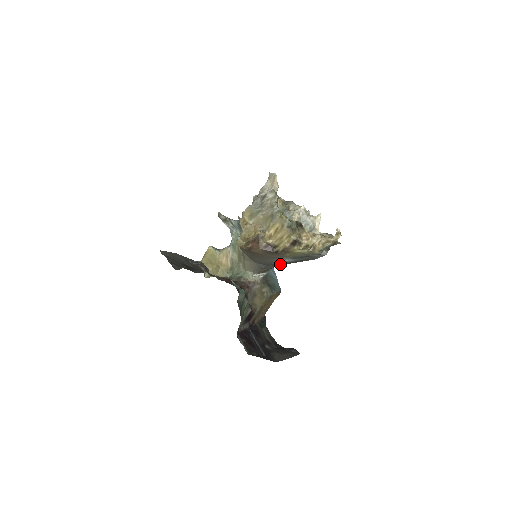
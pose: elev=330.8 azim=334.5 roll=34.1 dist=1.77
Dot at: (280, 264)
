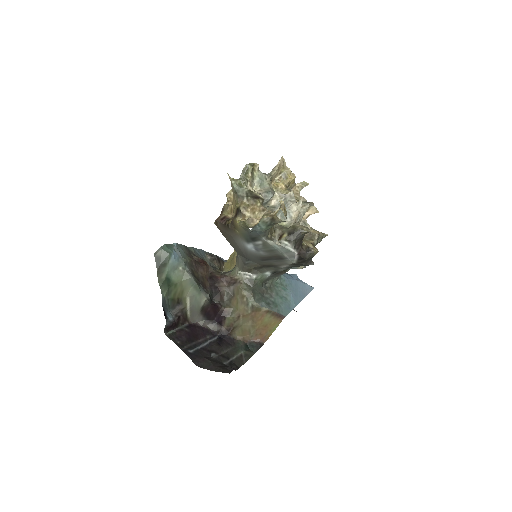
Dot at: (258, 260)
